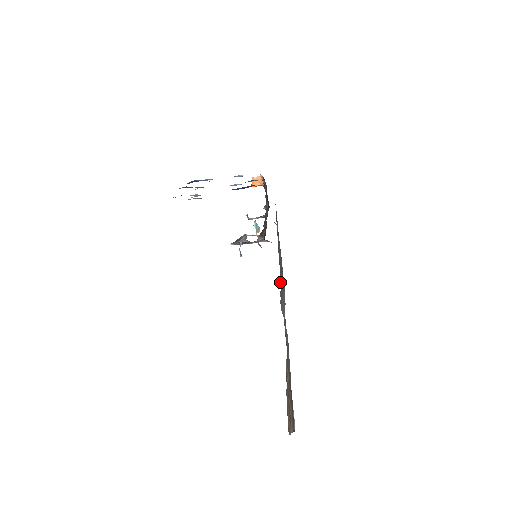
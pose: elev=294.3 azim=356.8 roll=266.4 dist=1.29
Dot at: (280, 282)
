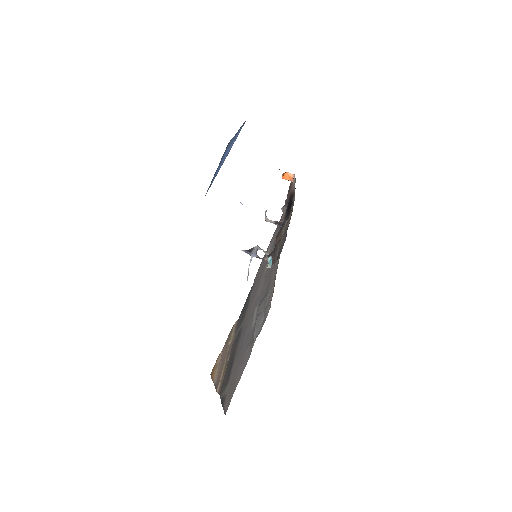
Dot at: (262, 277)
